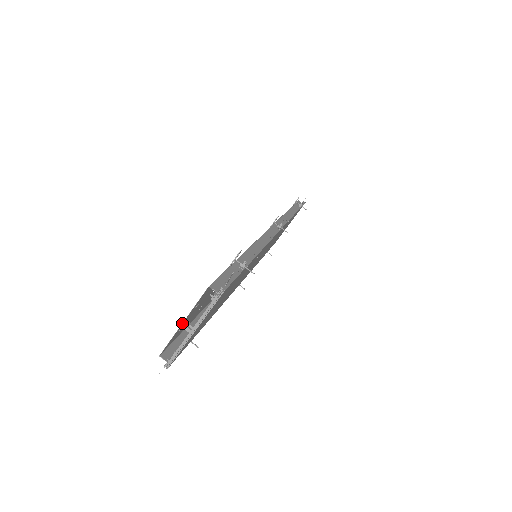
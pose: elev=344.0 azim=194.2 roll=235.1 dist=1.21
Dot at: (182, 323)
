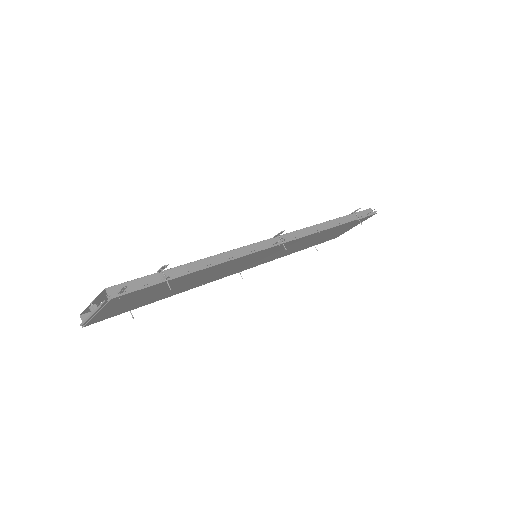
Dot at: (90, 303)
